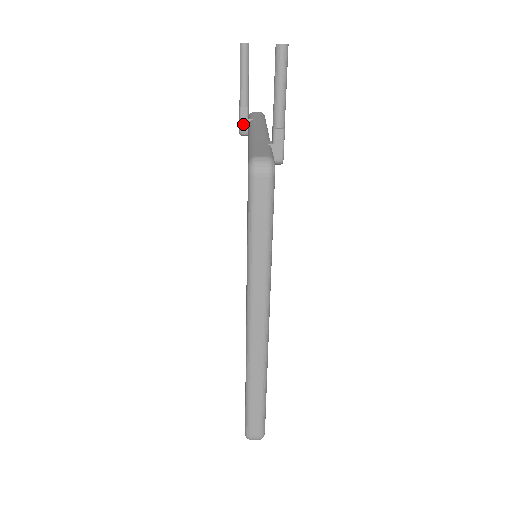
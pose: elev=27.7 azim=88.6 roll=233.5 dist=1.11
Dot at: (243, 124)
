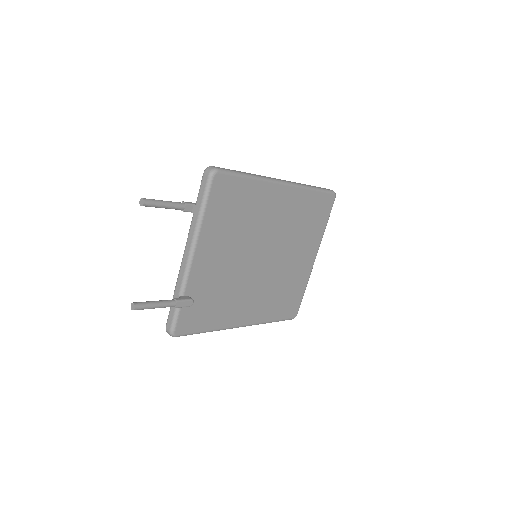
Dot at: occluded
